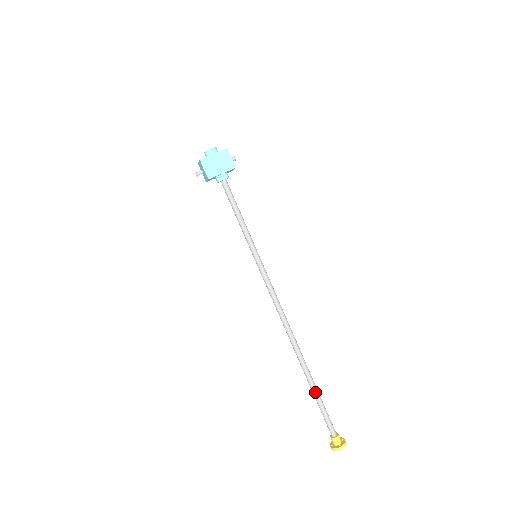
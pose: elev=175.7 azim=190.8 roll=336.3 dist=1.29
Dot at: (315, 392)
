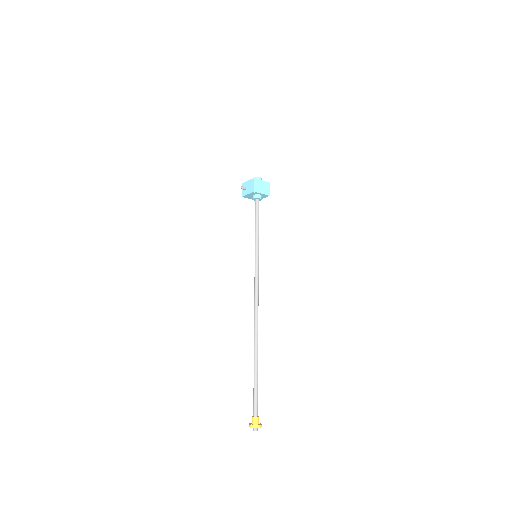
Dot at: (257, 372)
